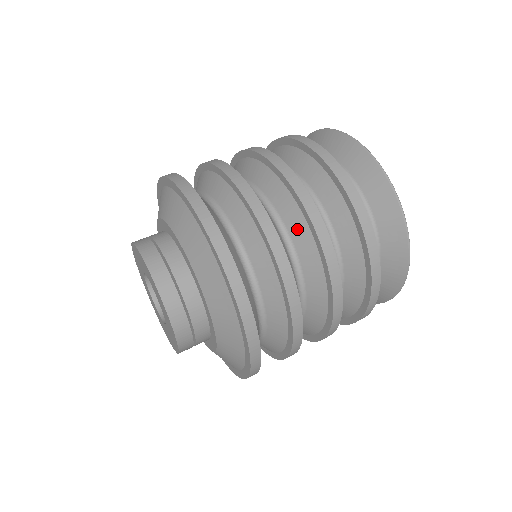
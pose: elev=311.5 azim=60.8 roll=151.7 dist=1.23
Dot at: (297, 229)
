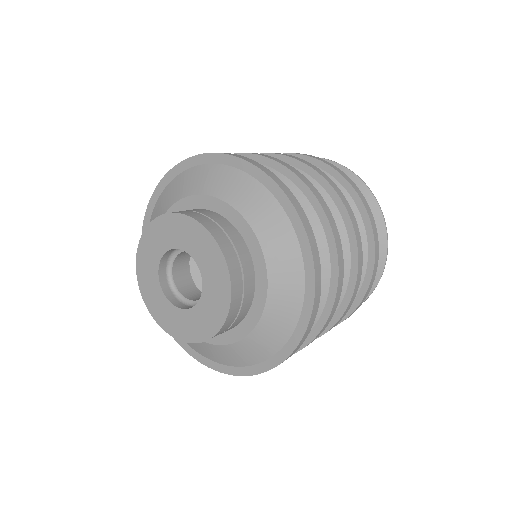
Dot at: occluded
